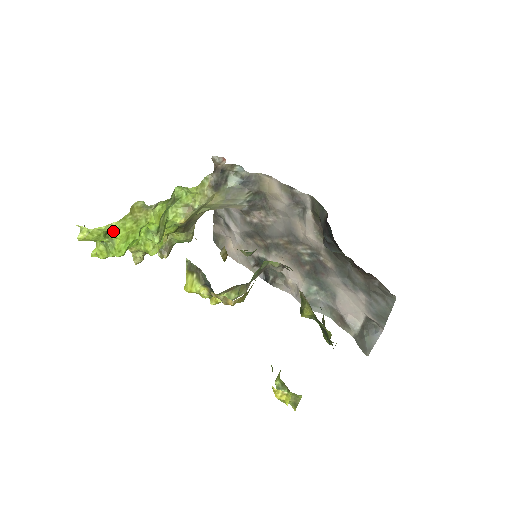
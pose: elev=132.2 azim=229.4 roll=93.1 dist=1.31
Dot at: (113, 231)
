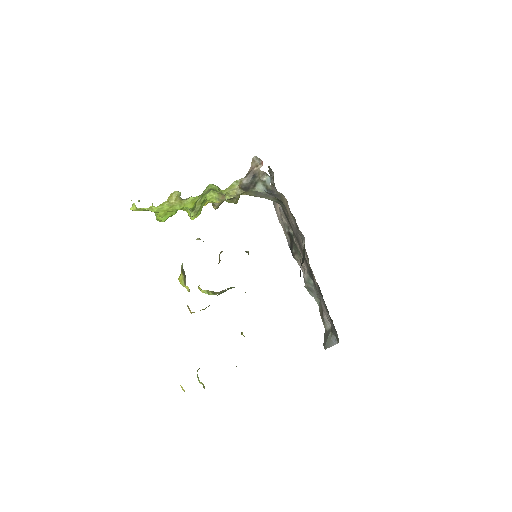
Dot at: (153, 211)
